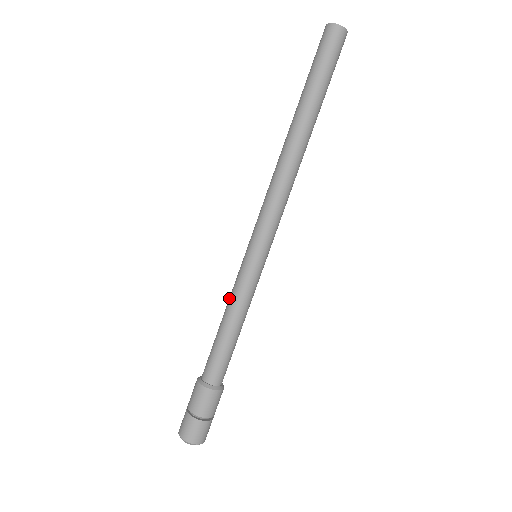
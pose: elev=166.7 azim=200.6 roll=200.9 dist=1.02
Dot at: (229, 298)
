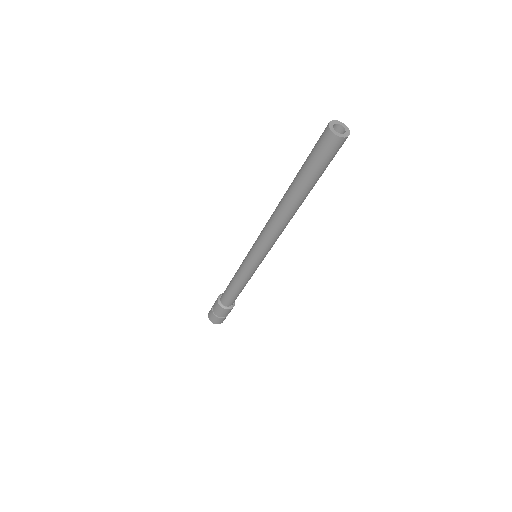
Dot at: (237, 272)
